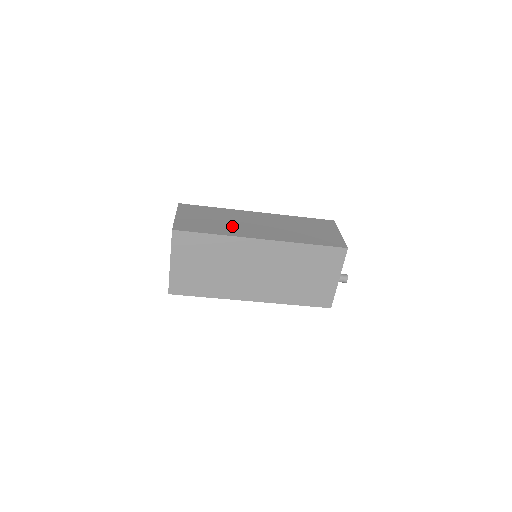
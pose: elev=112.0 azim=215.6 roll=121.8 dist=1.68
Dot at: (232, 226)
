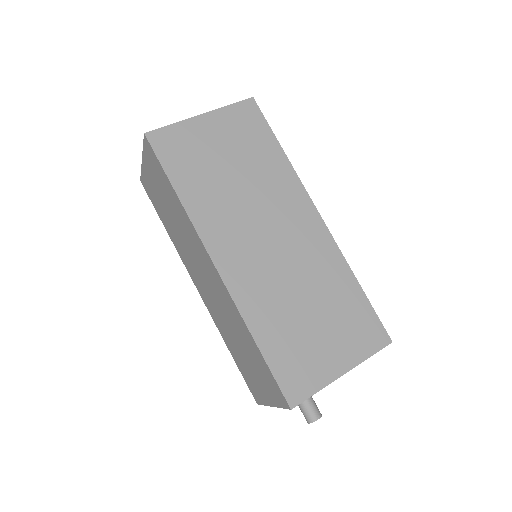
Dot at: occluded
